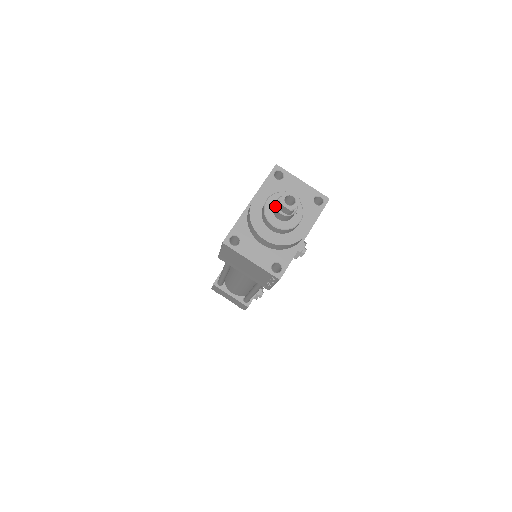
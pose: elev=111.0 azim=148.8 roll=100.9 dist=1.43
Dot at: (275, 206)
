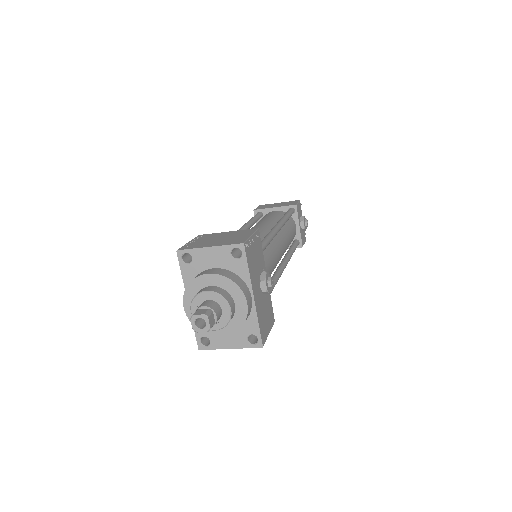
Dot at: occluded
